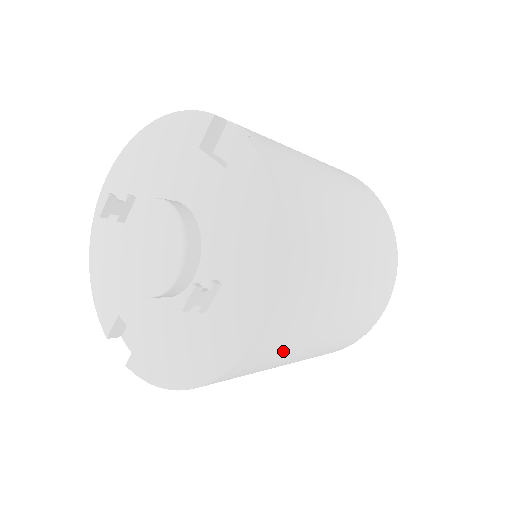
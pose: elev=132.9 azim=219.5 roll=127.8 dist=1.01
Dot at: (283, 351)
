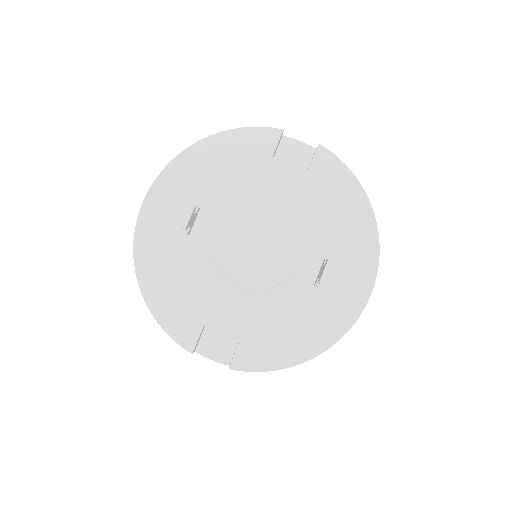
Dot at: occluded
